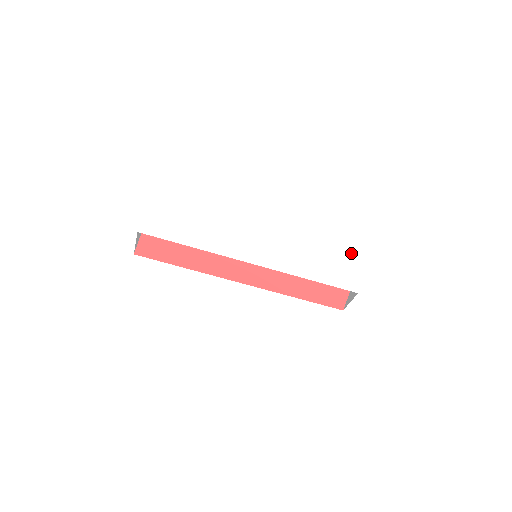
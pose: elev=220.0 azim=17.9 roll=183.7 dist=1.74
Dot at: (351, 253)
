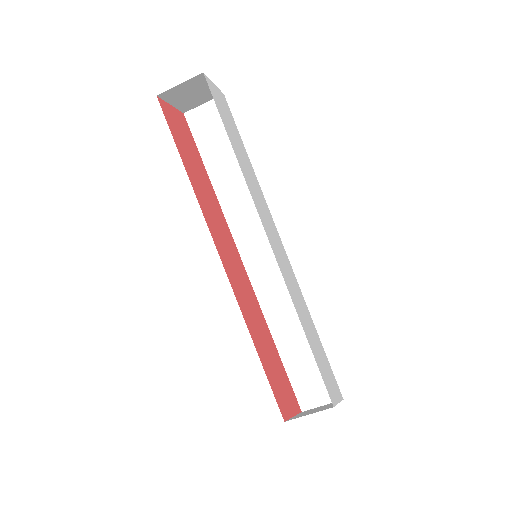
Dot at: occluded
